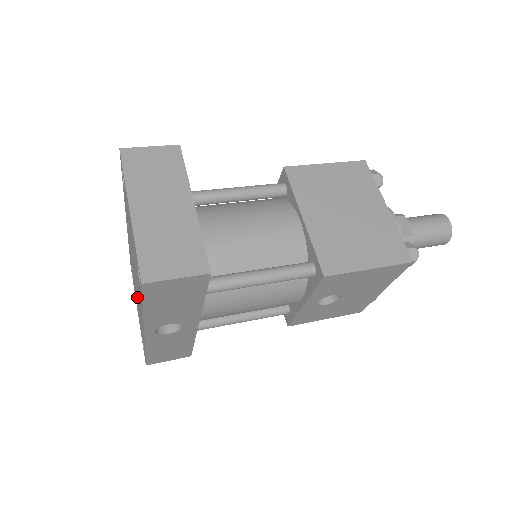
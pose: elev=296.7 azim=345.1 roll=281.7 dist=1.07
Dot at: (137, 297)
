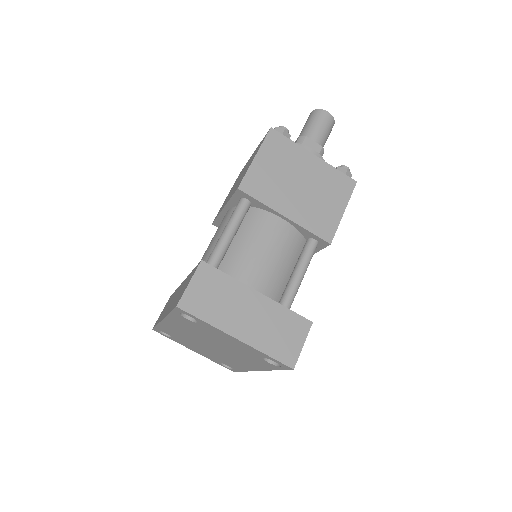
Dot at: (215, 353)
